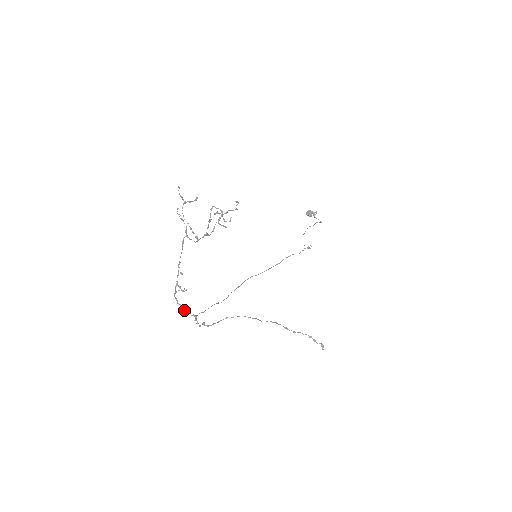
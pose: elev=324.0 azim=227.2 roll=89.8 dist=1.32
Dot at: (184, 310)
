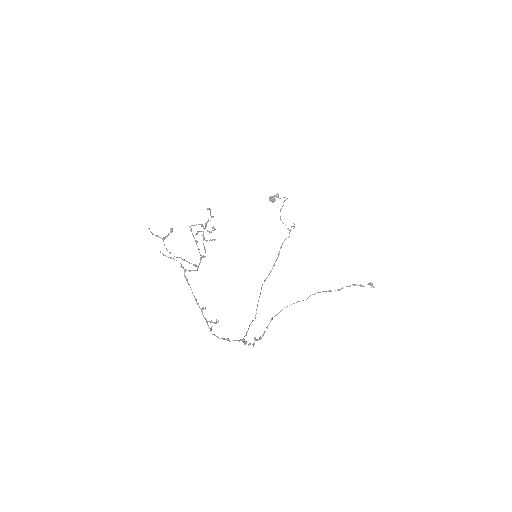
Dot at: (229, 341)
